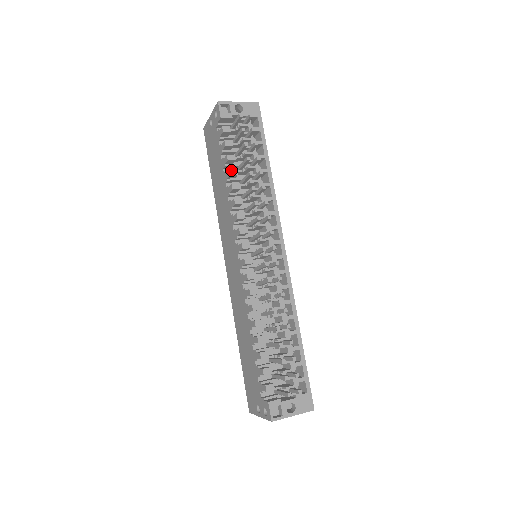
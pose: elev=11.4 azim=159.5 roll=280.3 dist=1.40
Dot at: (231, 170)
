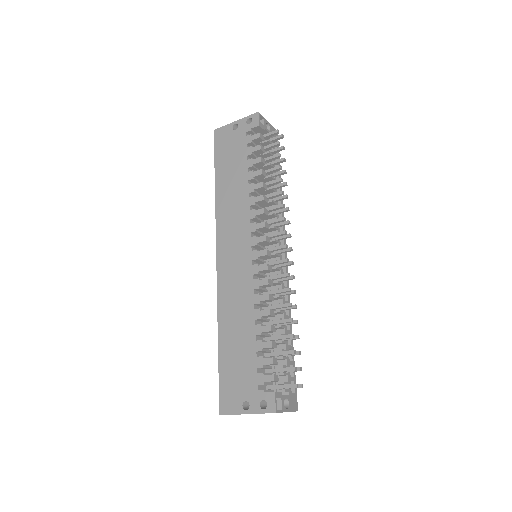
Dot at: (263, 171)
